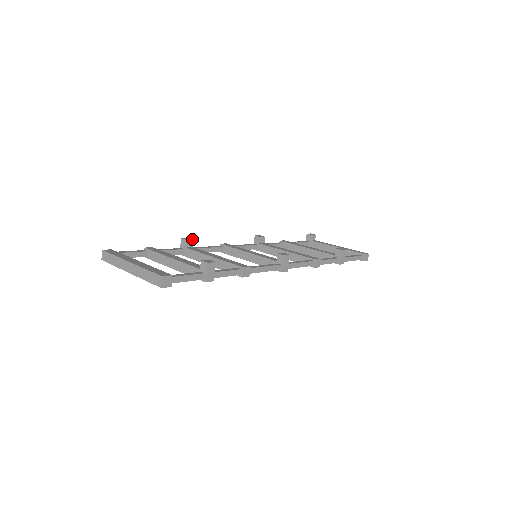
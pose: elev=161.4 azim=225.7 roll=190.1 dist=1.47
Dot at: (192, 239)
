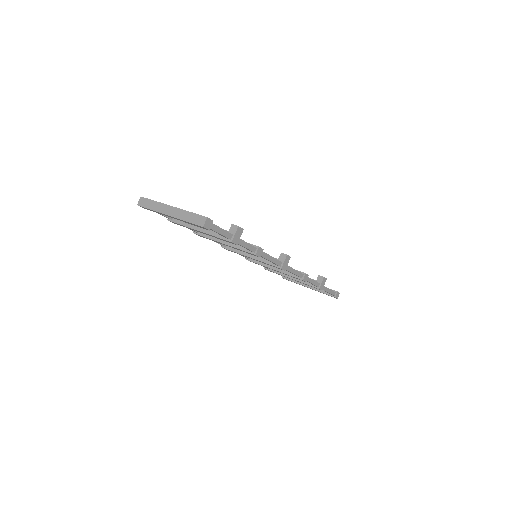
Dot at: occluded
